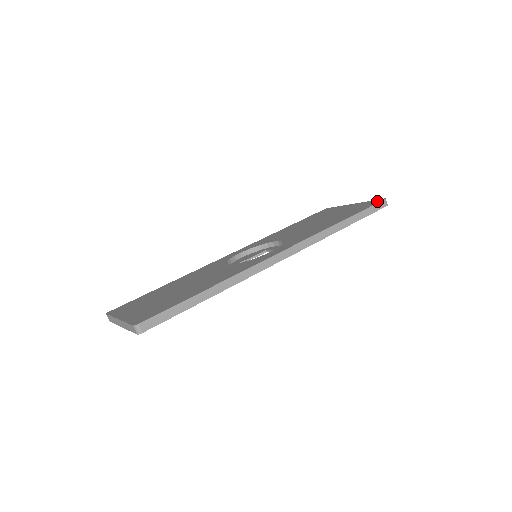
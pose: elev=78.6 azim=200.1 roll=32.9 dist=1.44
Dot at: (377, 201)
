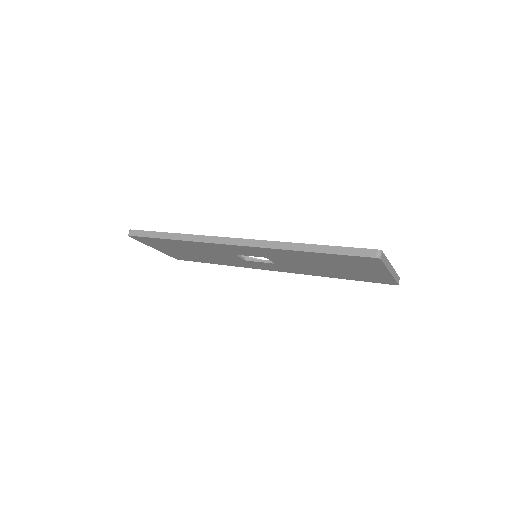
Dot at: occluded
